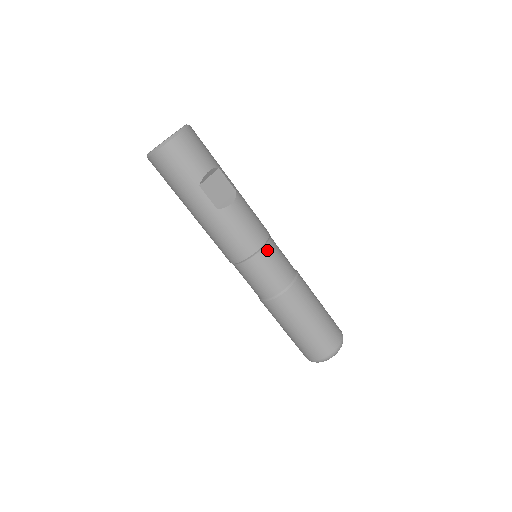
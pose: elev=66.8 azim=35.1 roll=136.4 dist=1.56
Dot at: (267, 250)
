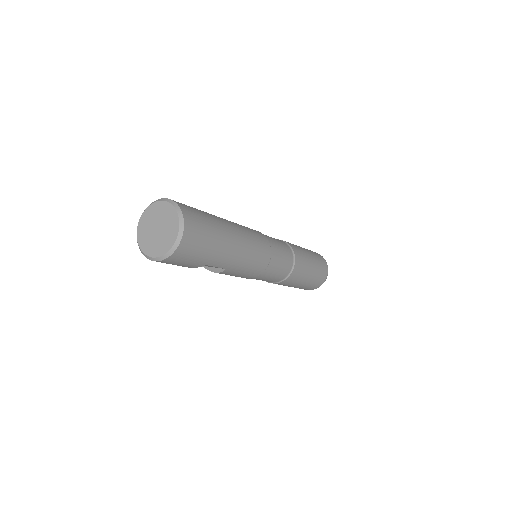
Dot at: occluded
